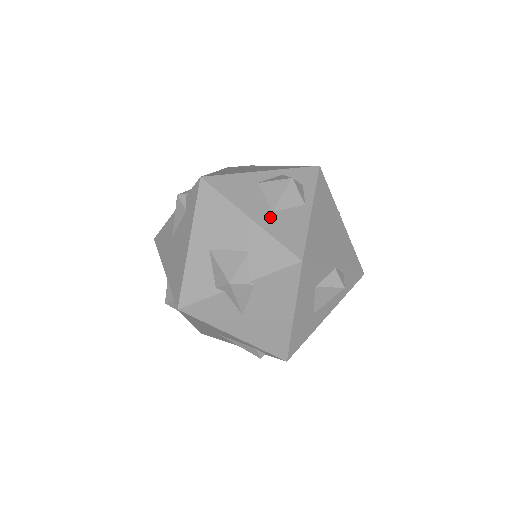
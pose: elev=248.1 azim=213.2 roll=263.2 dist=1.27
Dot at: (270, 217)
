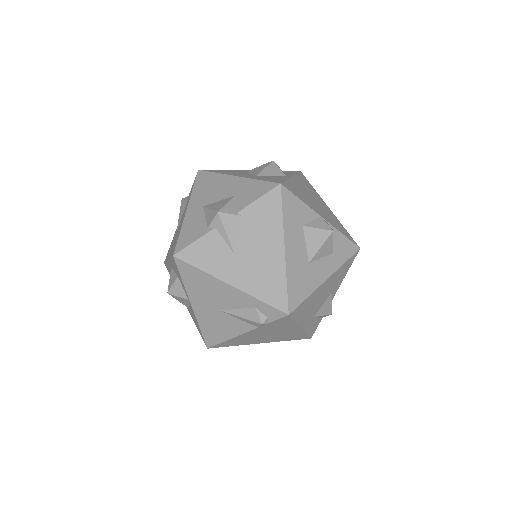
Dot at: (254, 176)
